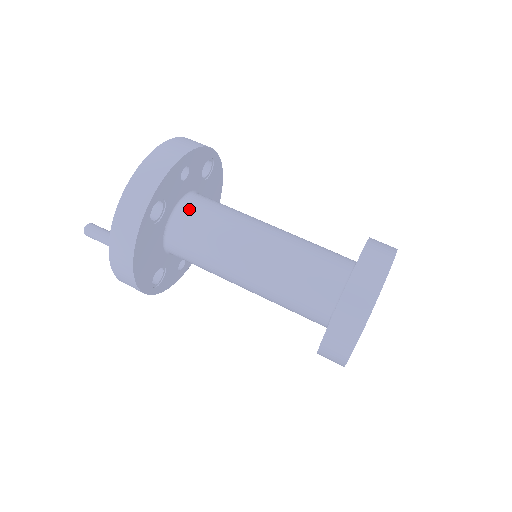
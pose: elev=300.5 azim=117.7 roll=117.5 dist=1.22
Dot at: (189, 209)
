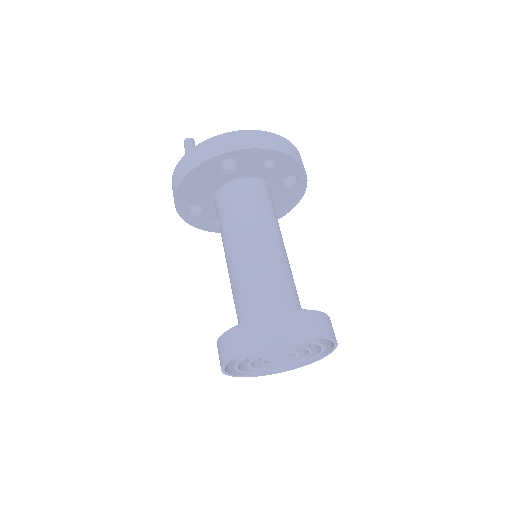
Dot at: (250, 187)
